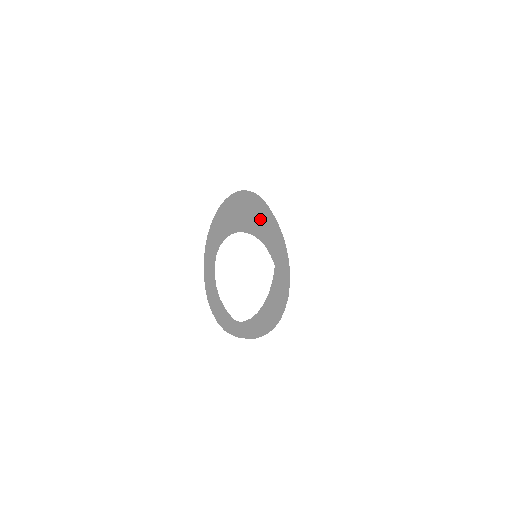
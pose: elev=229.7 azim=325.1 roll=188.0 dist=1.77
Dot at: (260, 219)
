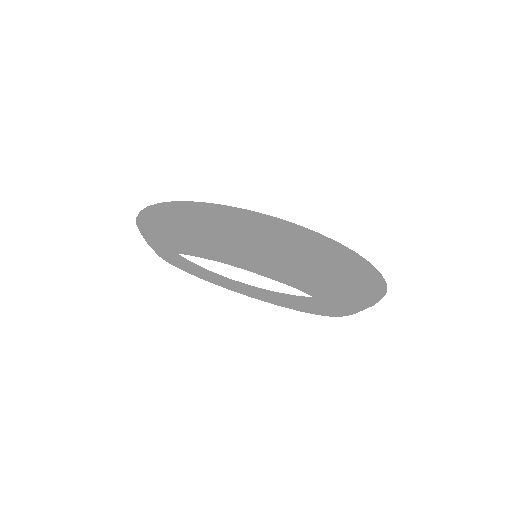
Dot at: (197, 231)
